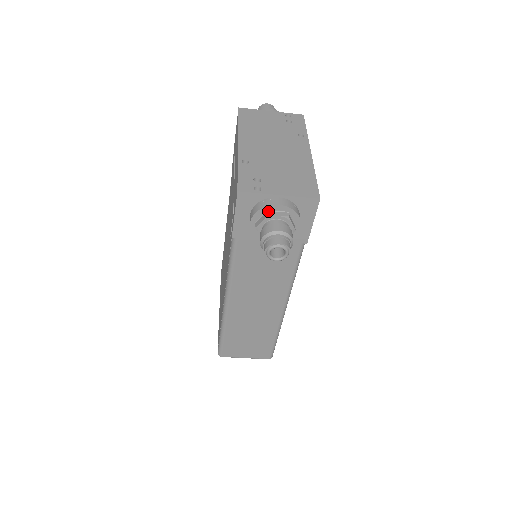
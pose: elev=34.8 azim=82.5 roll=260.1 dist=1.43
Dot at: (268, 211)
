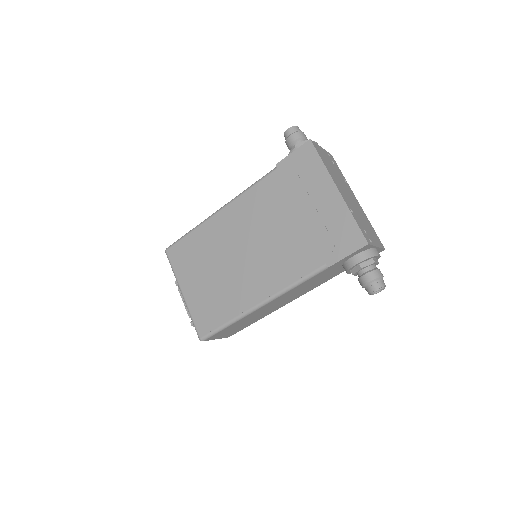
Dot at: (373, 259)
